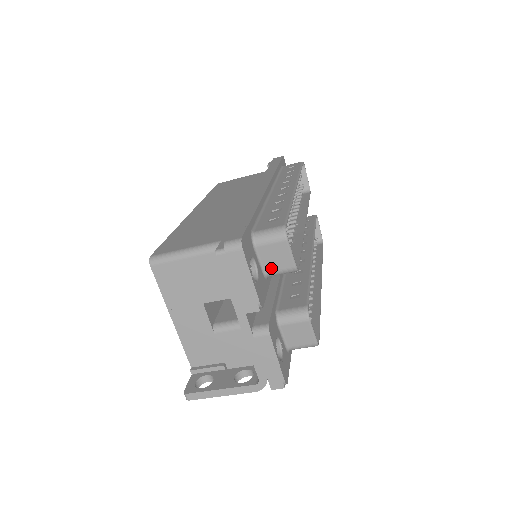
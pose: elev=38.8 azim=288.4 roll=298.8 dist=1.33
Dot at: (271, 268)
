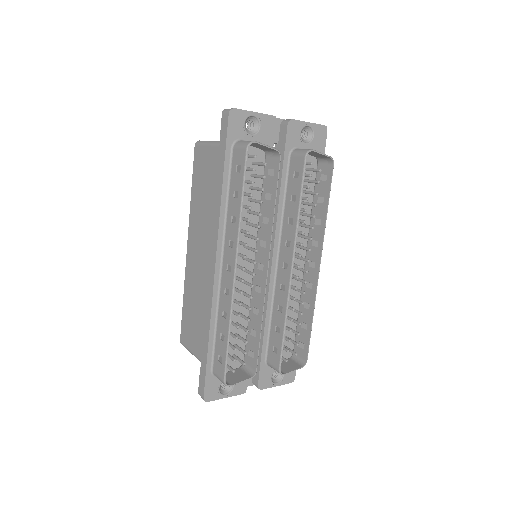
Dot at: (239, 372)
